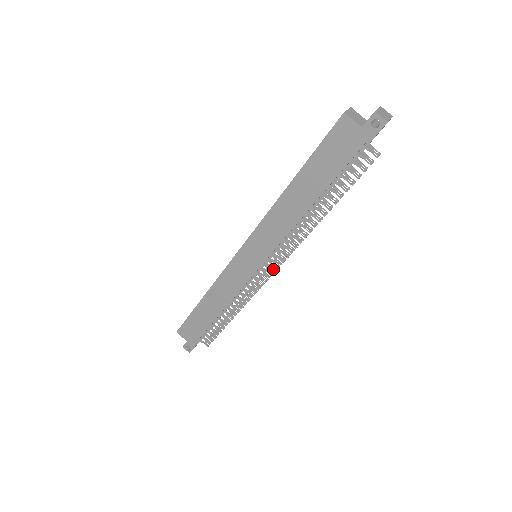
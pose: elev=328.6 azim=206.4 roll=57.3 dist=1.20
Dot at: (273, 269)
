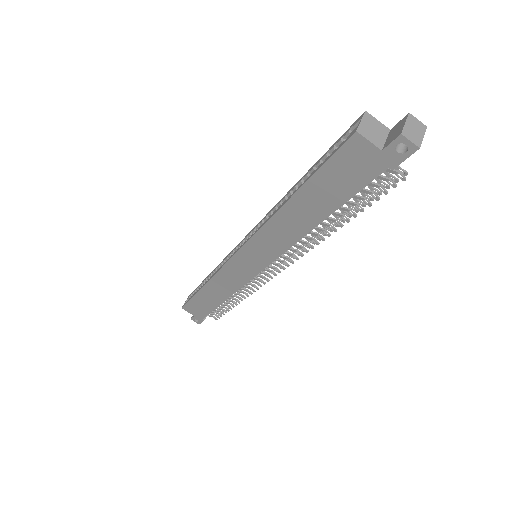
Dot at: (277, 270)
